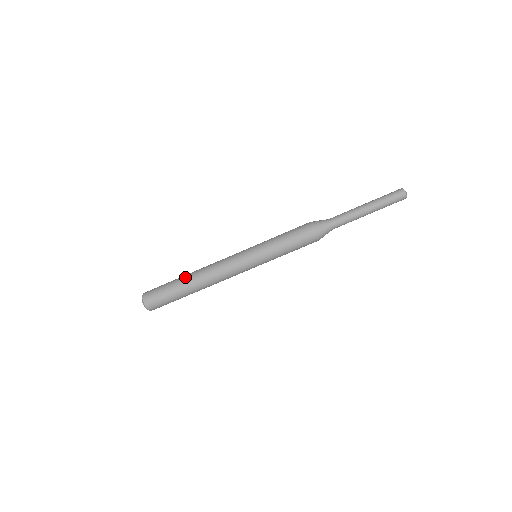
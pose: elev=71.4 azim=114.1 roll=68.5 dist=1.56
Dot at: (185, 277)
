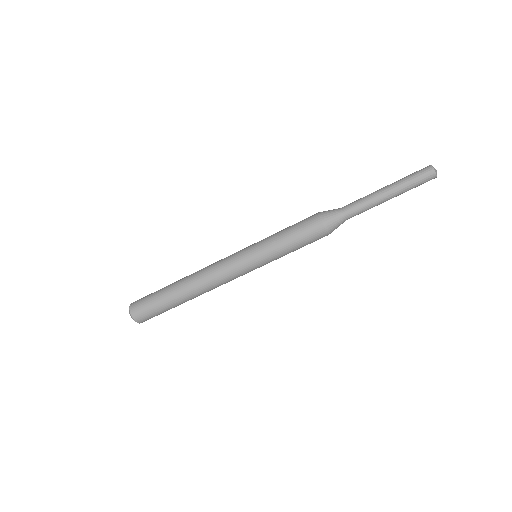
Dot at: (177, 281)
